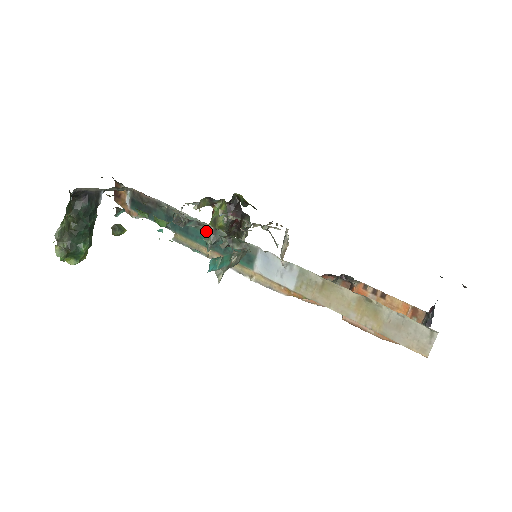
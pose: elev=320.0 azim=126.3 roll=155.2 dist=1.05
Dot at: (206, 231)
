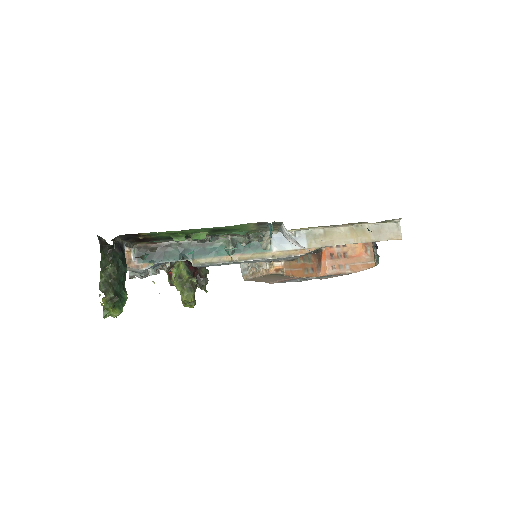
Dot at: (223, 243)
